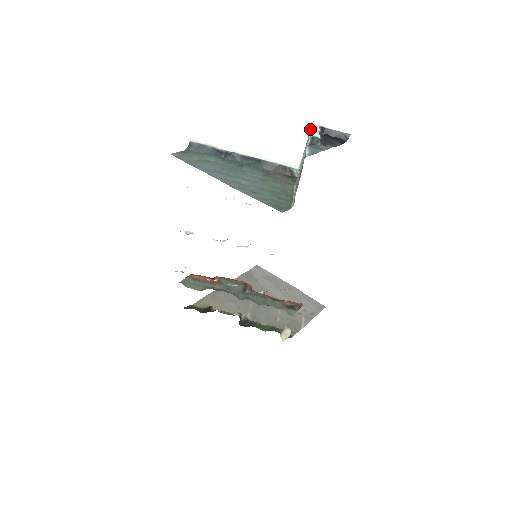
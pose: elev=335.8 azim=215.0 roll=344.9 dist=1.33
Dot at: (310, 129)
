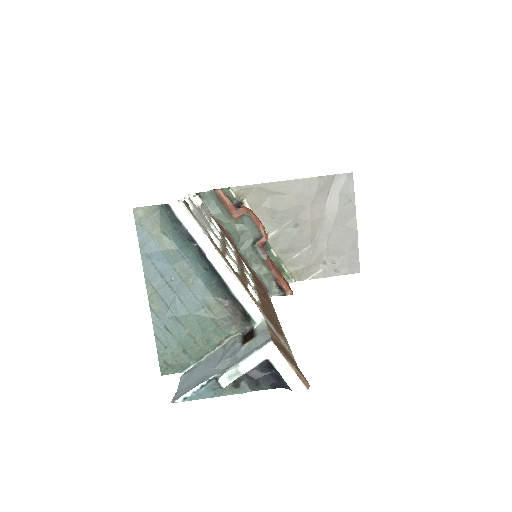
Dot at: (238, 363)
